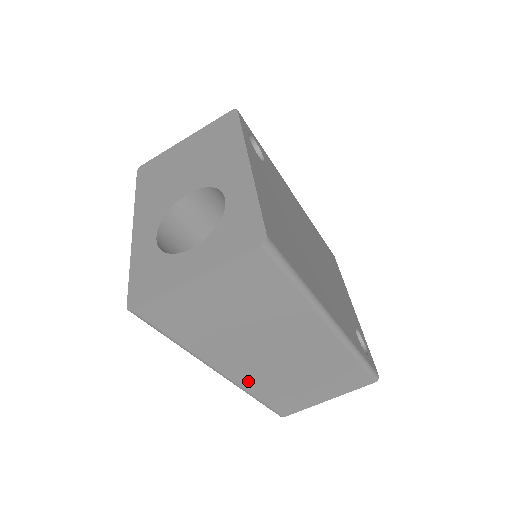
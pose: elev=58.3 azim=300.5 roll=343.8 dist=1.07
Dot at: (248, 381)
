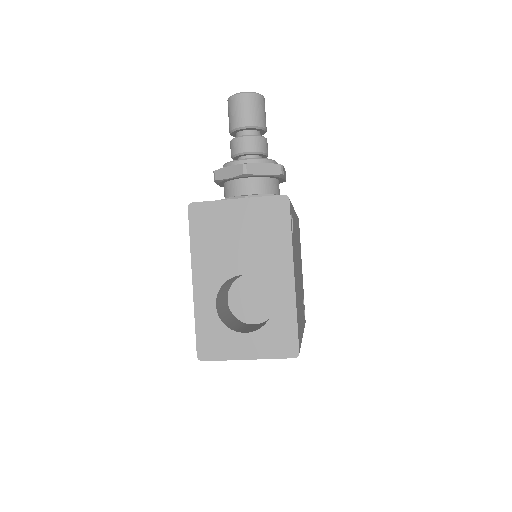
Dot at: occluded
